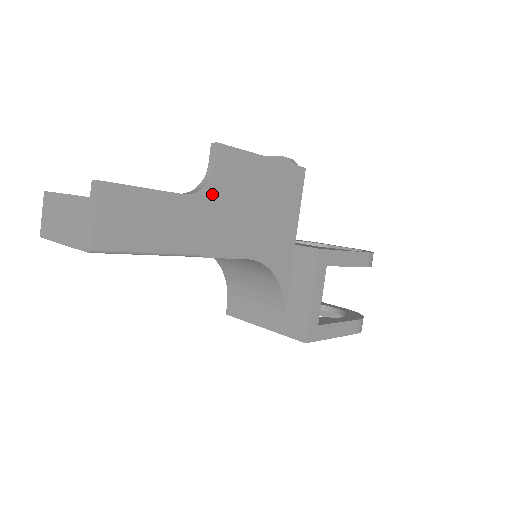
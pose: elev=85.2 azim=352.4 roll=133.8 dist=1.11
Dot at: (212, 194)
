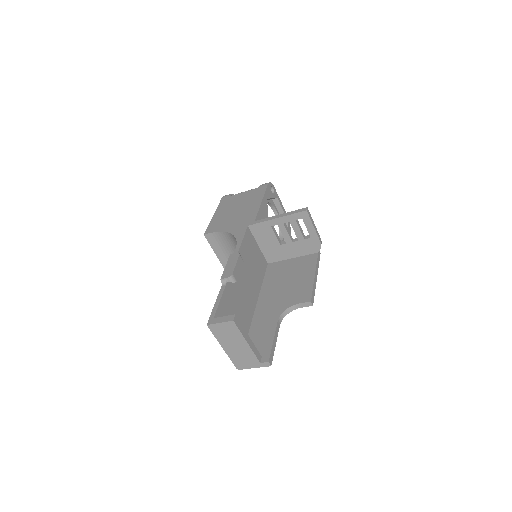
Dot at: occluded
